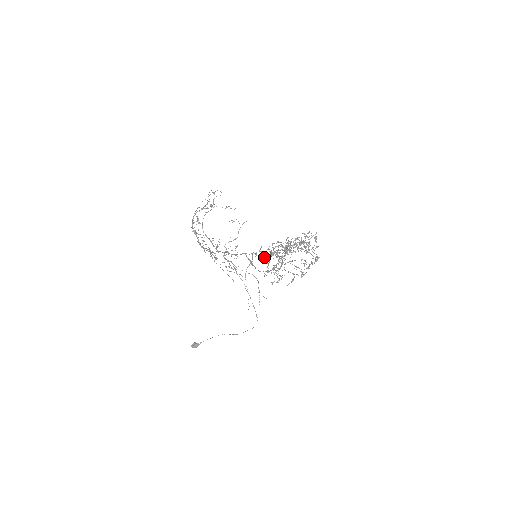
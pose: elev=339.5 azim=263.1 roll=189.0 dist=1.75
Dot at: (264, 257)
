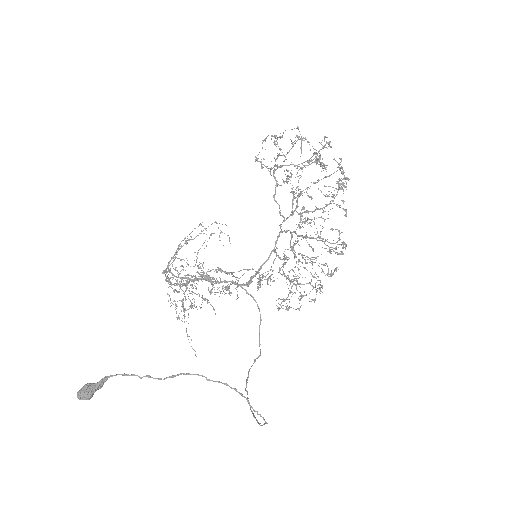
Dot at: occluded
